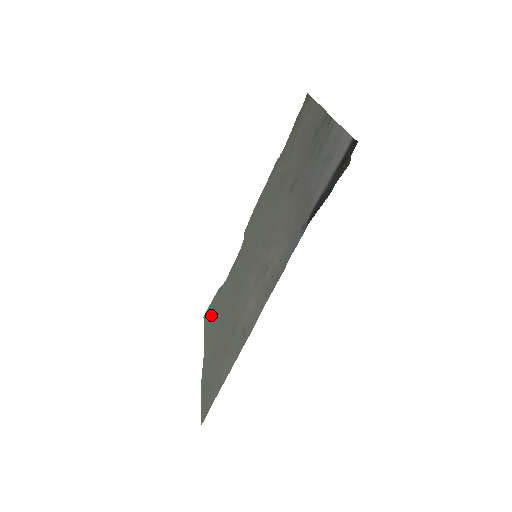
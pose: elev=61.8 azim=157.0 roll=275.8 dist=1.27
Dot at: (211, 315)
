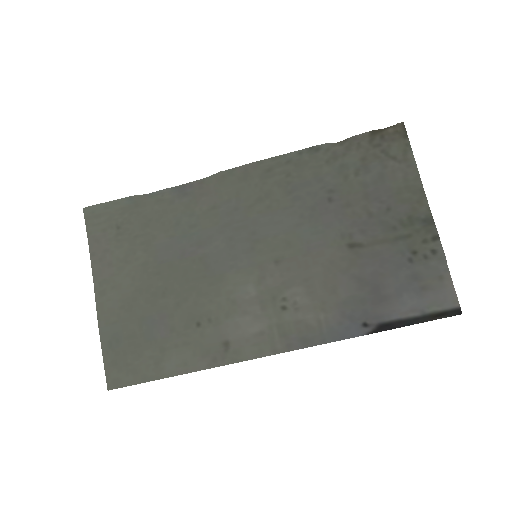
Dot at: (116, 231)
